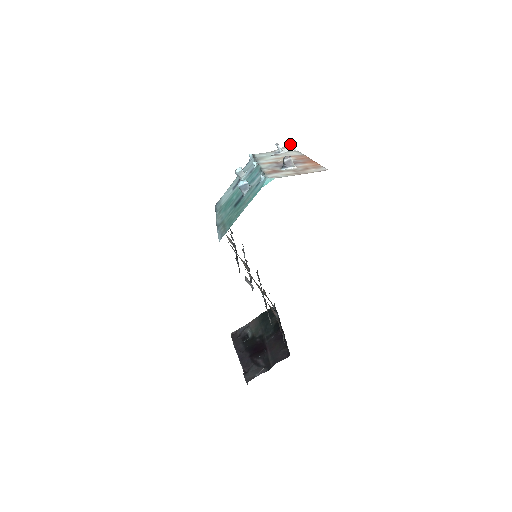
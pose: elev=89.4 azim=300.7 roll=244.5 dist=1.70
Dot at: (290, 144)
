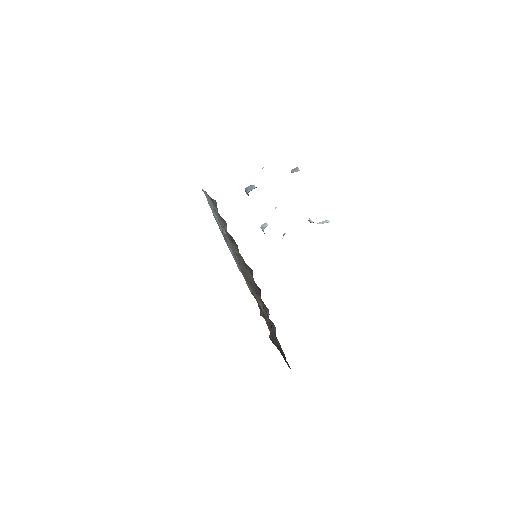
Dot at: occluded
